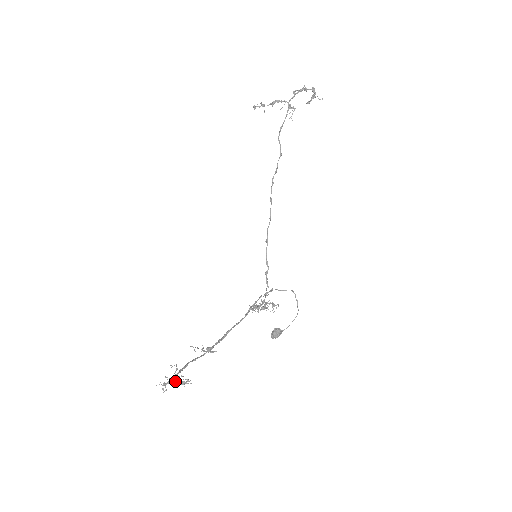
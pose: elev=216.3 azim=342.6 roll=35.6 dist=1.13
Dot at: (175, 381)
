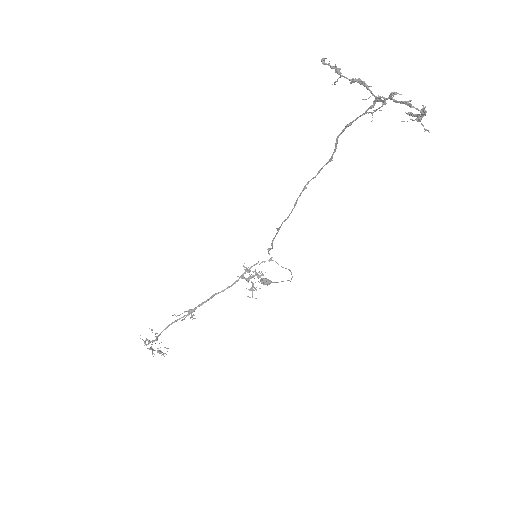
Dot at: (153, 350)
